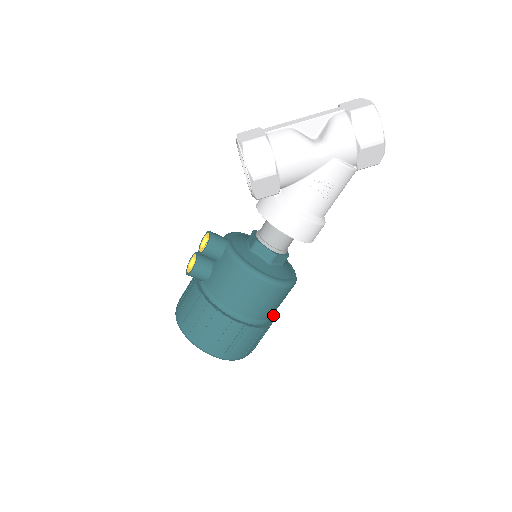
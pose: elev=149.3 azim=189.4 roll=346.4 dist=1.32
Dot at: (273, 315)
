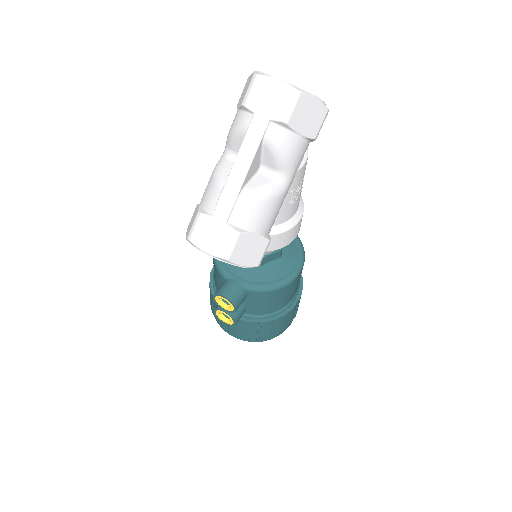
Dot at: occluded
